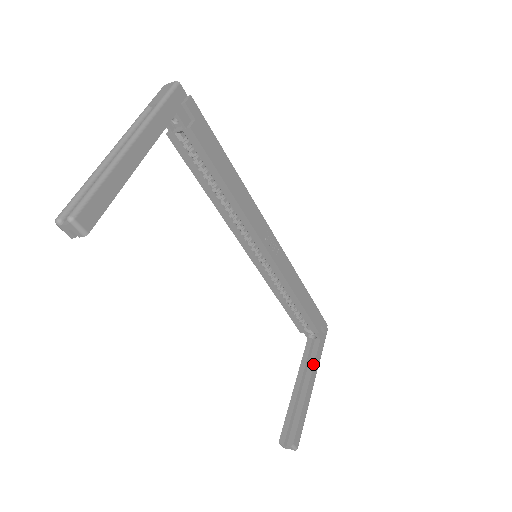
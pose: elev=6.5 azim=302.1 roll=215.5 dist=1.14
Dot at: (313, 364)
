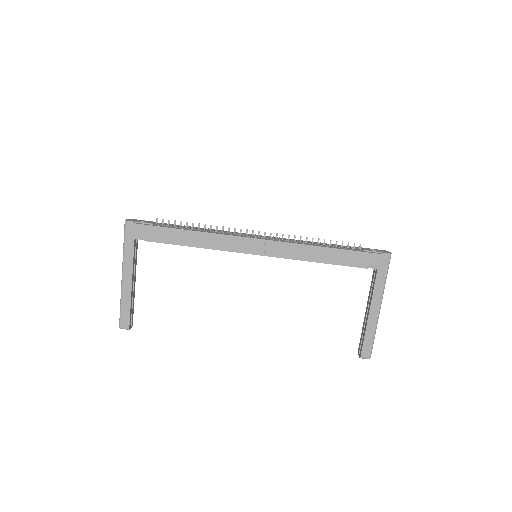
Dot at: (372, 293)
